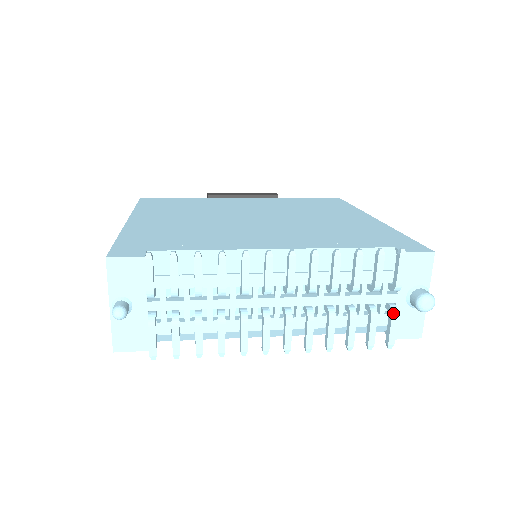
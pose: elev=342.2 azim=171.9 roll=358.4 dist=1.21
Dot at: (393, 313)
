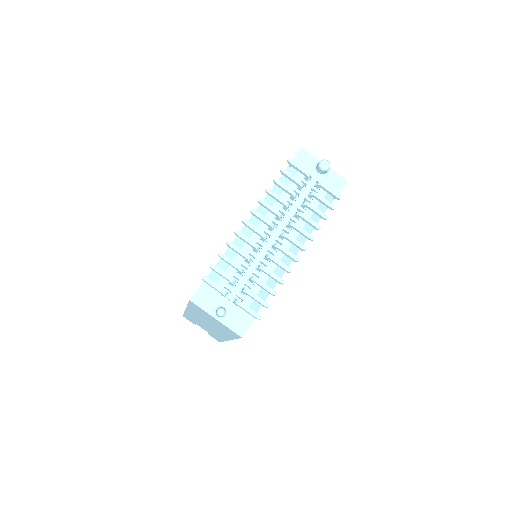
Dot at: (321, 185)
